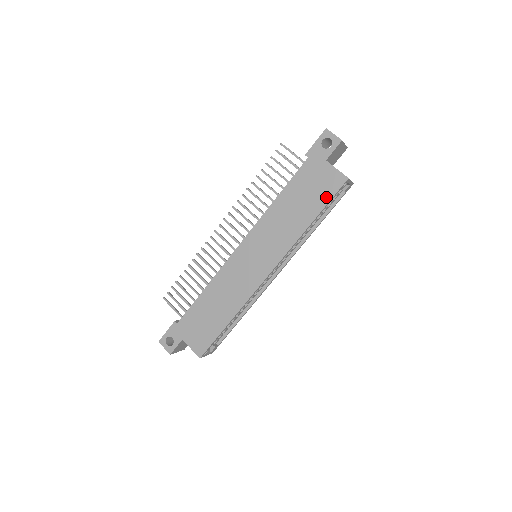
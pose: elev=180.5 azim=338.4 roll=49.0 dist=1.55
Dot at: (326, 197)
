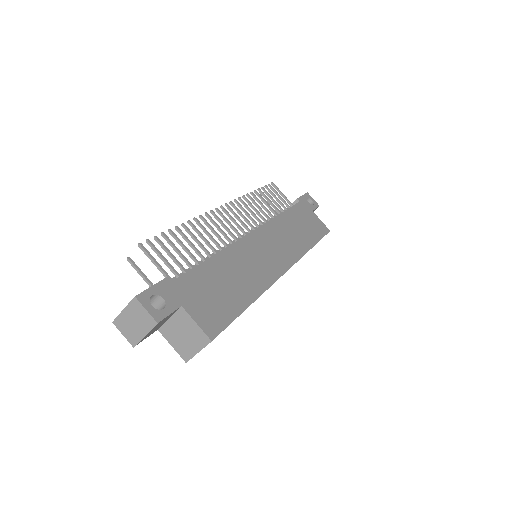
Dot at: (319, 234)
